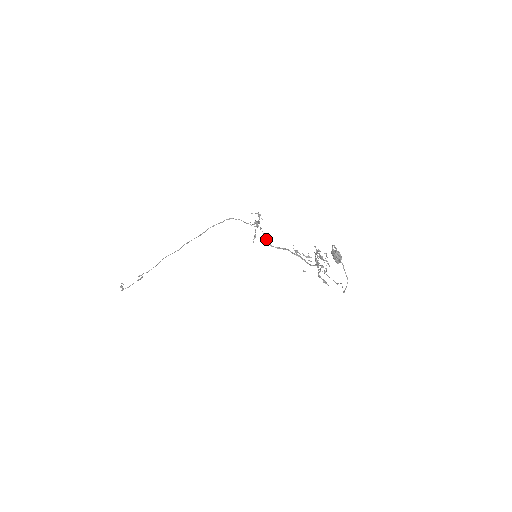
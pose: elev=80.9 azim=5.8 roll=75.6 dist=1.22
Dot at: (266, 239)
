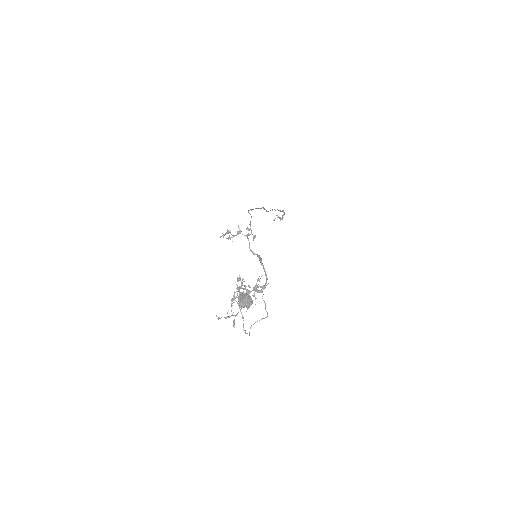
Dot at: (249, 247)
